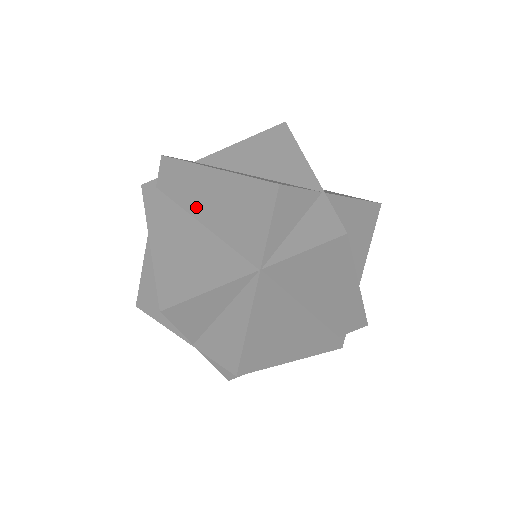
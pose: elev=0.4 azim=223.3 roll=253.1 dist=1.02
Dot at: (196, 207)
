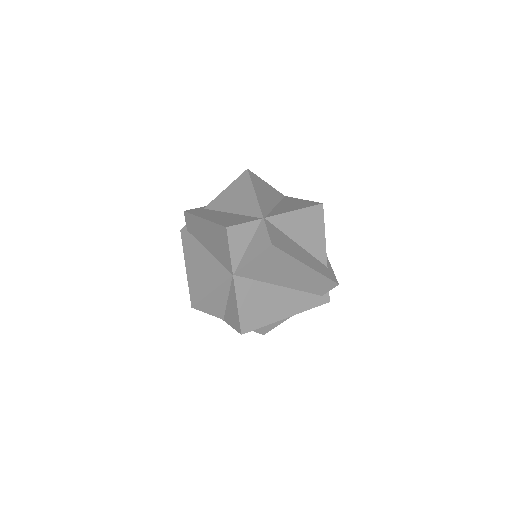
Dot at: (203, 241)
